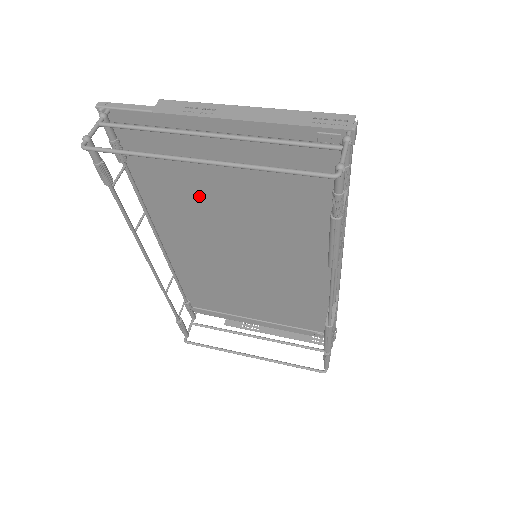
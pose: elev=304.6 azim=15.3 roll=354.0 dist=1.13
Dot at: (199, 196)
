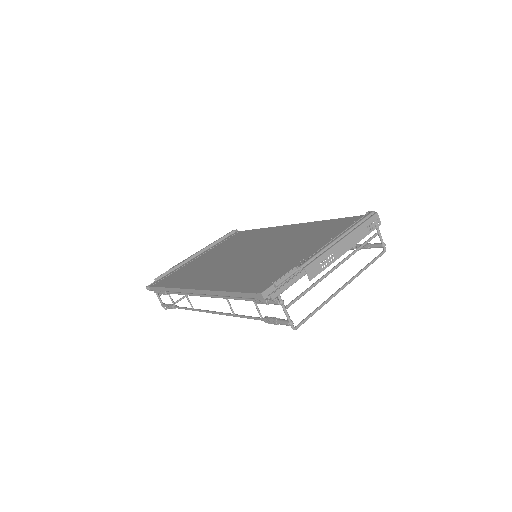
Dot at: occluded
